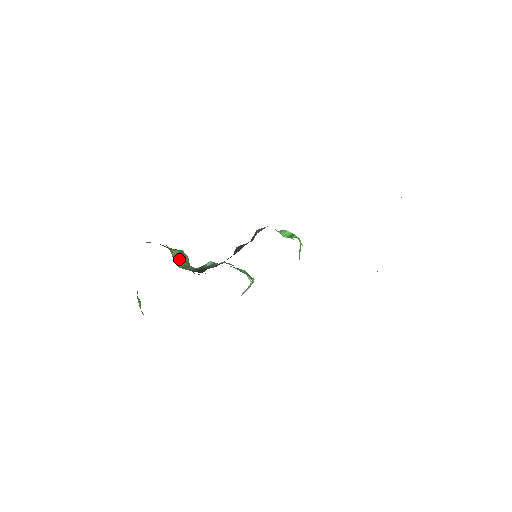
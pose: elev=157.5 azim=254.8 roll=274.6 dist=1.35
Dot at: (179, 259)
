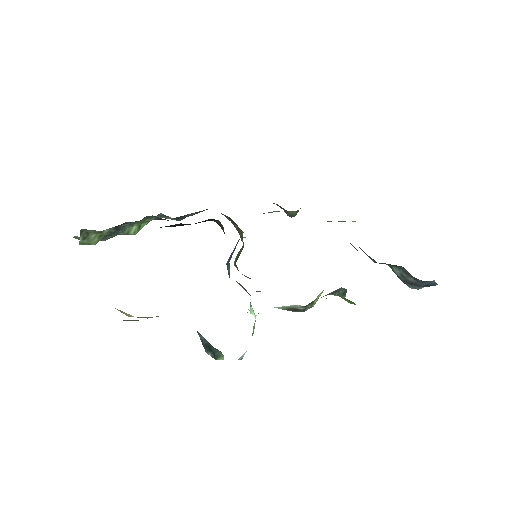
Dot at: occluded
